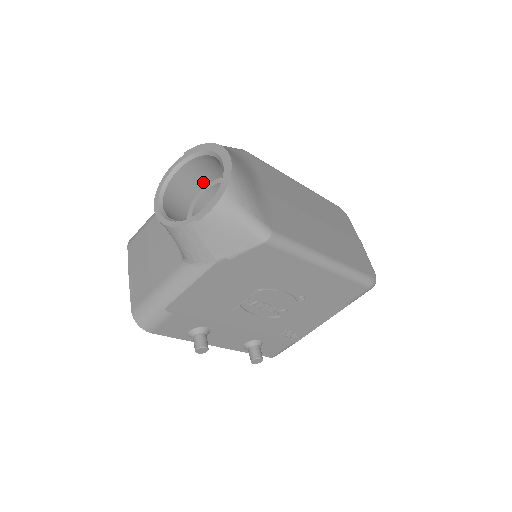
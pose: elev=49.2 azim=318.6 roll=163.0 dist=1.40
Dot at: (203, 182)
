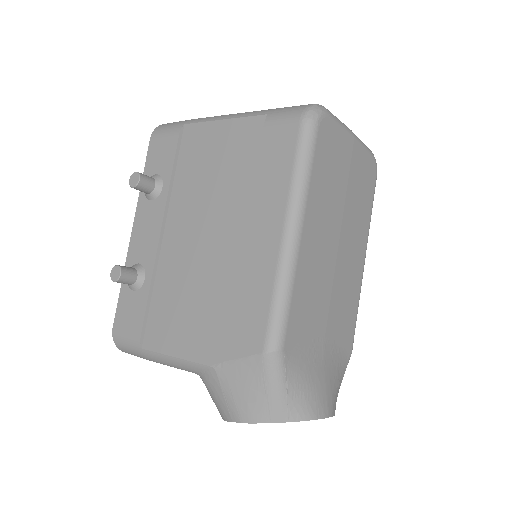
Dot at: occluded
